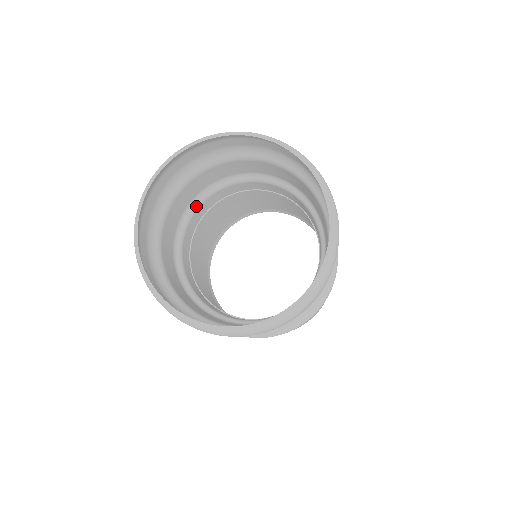
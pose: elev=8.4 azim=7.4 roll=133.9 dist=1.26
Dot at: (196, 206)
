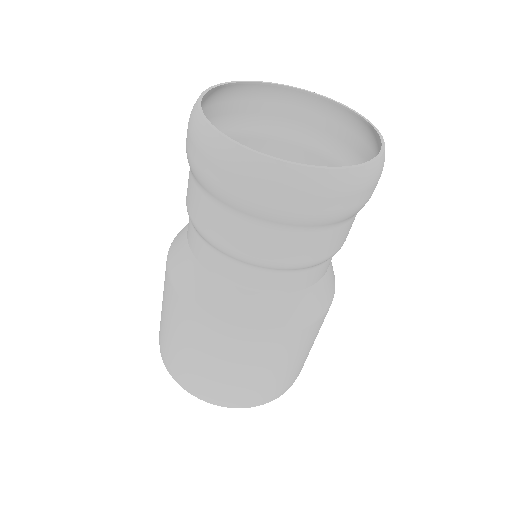
Dot at: occluded
